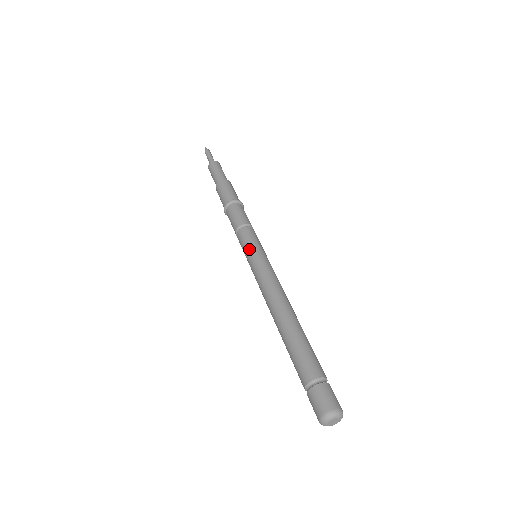
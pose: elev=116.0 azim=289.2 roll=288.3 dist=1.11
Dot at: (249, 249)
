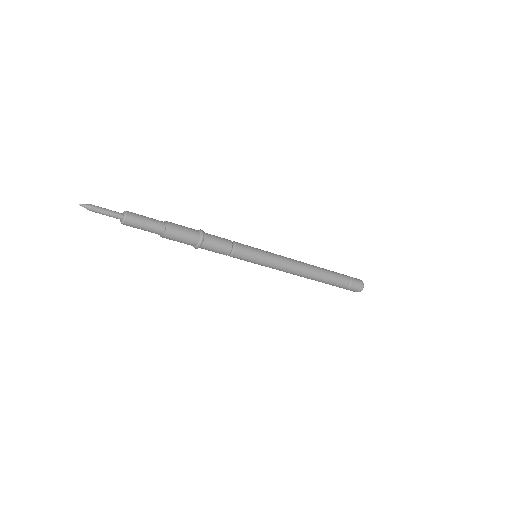
Dot at: (255, 261)
